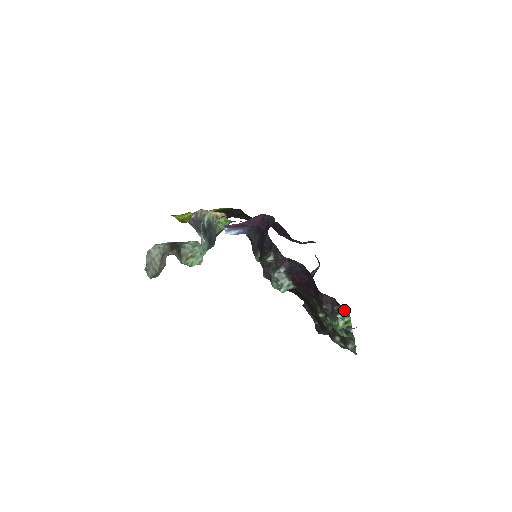
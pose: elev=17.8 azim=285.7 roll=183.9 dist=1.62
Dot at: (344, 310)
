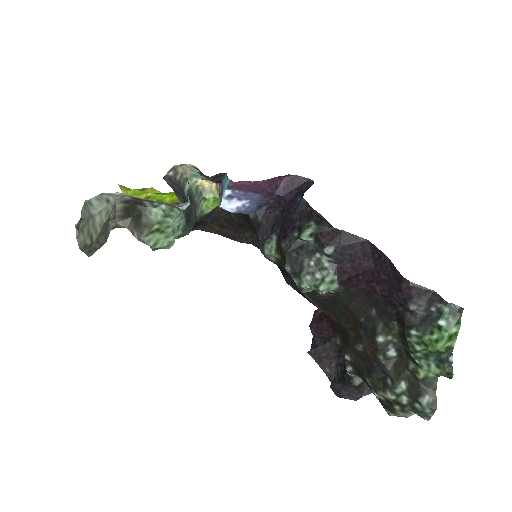
Dot at: (452, 311)
